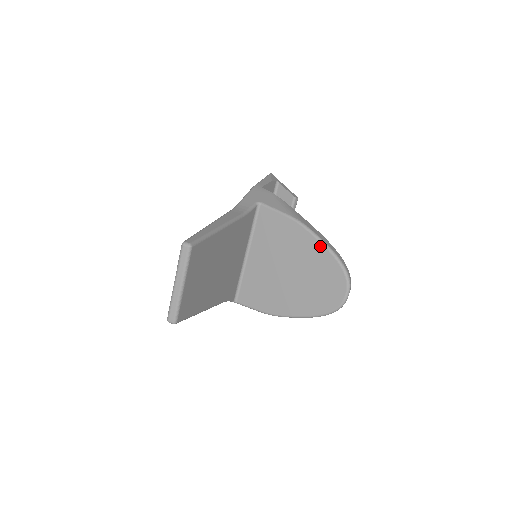
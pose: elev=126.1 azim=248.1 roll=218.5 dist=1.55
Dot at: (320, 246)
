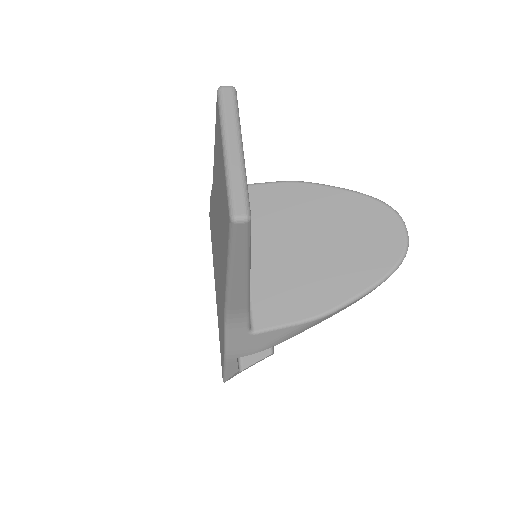
Dot at: (341, 193)
